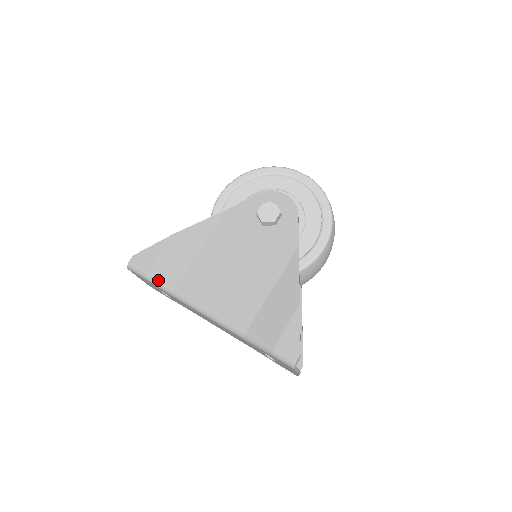
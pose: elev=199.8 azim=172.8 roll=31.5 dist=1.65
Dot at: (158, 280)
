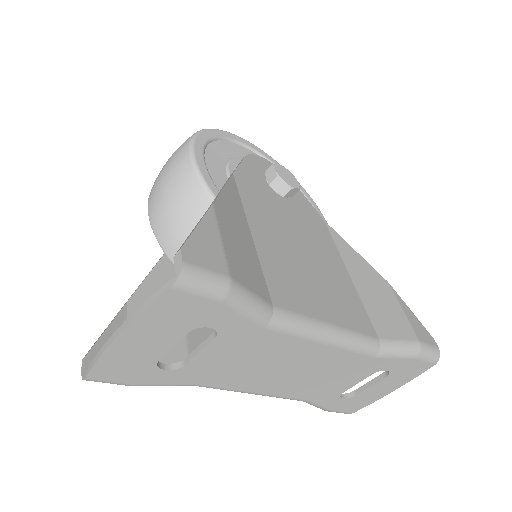
Dot at: (249, 294)
